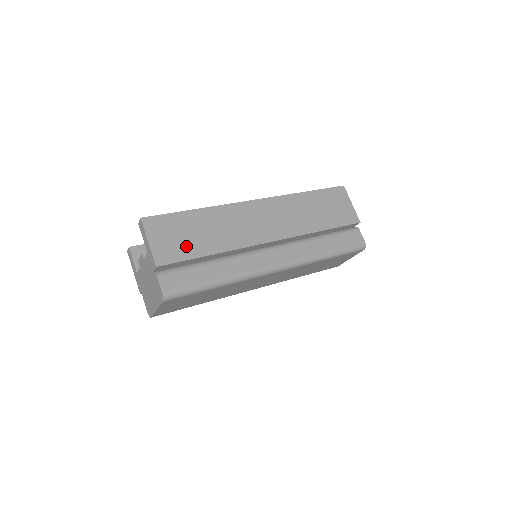
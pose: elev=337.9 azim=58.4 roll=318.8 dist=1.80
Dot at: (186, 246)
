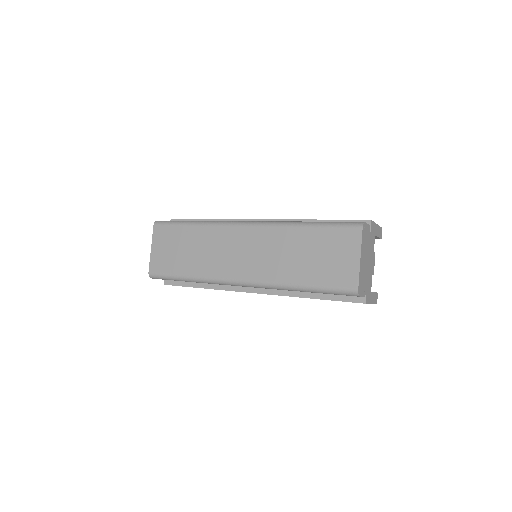
Dot at: occluded
